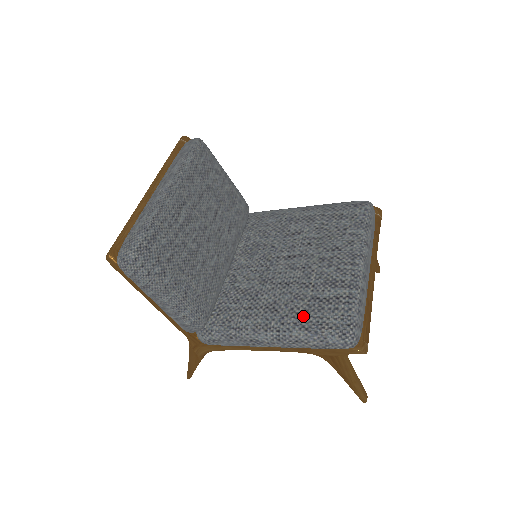
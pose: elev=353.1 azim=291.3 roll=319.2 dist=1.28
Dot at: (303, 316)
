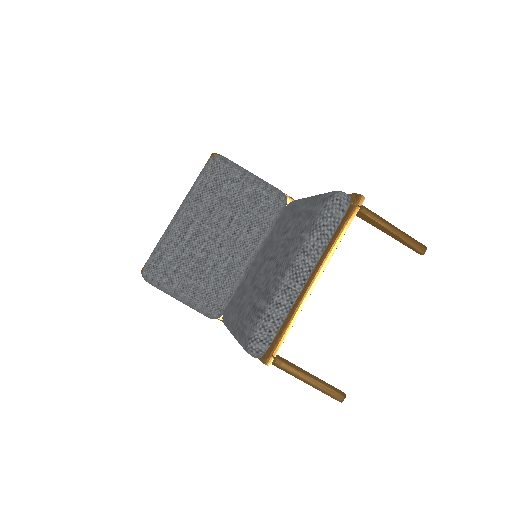
Dot at: (242, 322)
